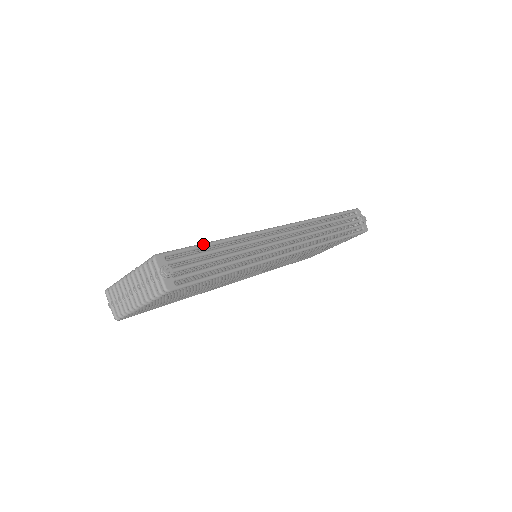
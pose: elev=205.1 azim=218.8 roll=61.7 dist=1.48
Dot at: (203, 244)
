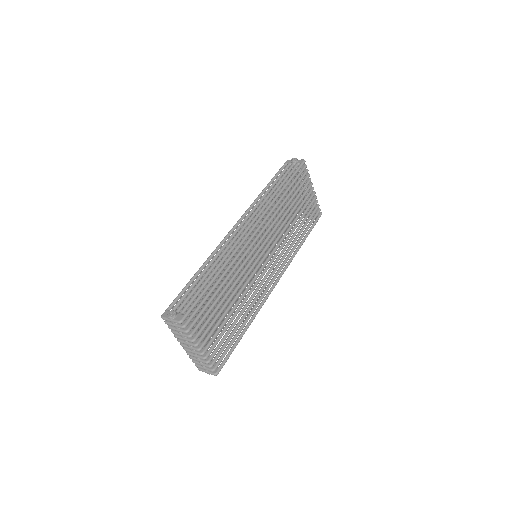
Dot at: (187, 284)
